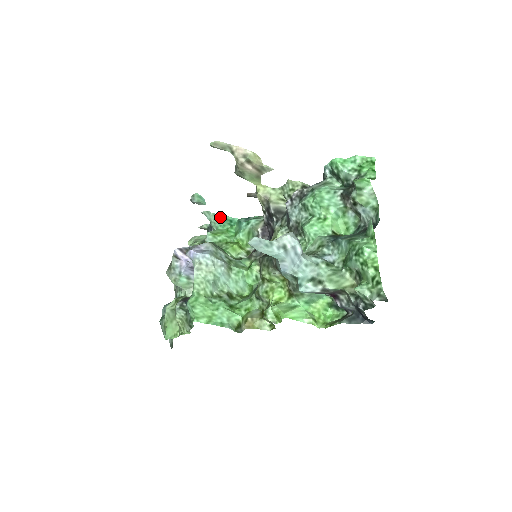
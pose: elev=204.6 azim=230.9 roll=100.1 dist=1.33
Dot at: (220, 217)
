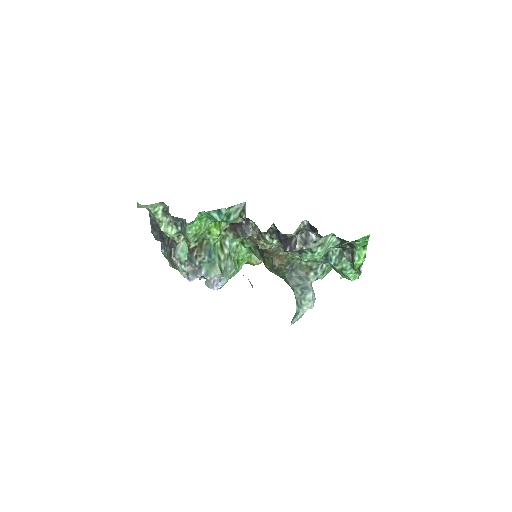
Dot at: occluded
